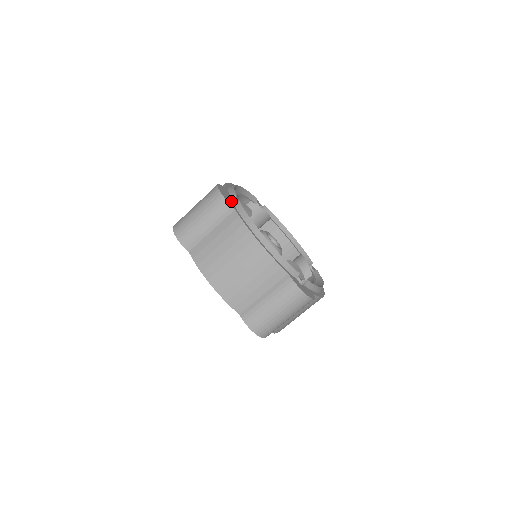
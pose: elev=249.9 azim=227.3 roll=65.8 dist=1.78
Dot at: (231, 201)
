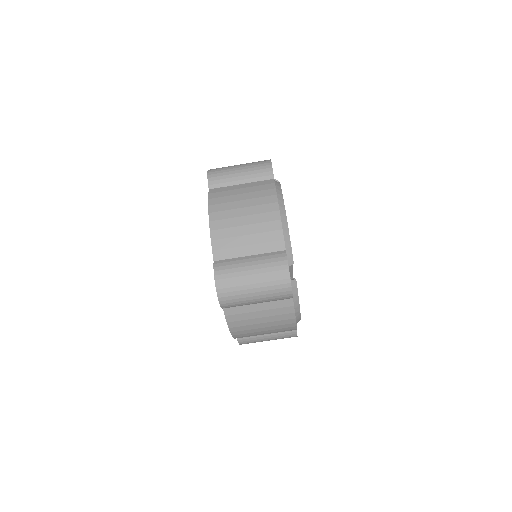
Dot at: occluded
